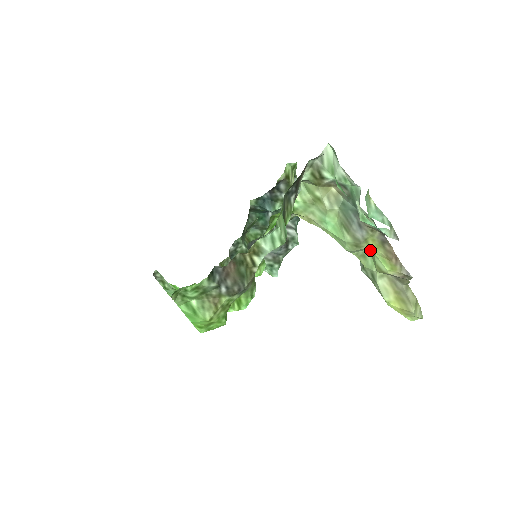
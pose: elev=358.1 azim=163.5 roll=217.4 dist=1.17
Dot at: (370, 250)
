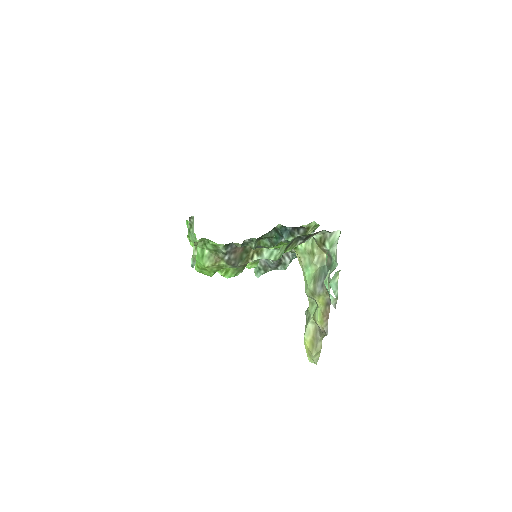
Dot at: (318, 303)
